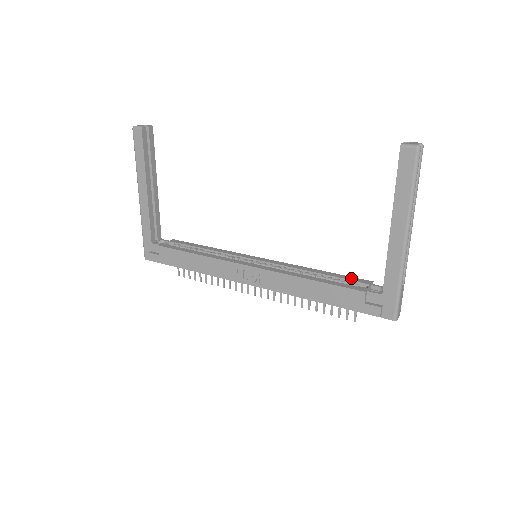
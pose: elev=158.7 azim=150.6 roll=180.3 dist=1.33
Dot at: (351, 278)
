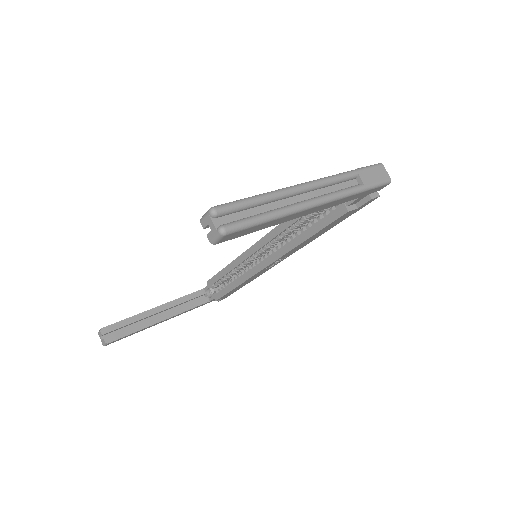
Dot at: occluded
